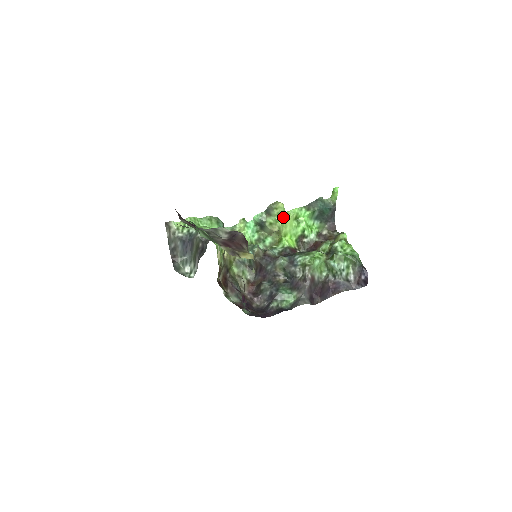
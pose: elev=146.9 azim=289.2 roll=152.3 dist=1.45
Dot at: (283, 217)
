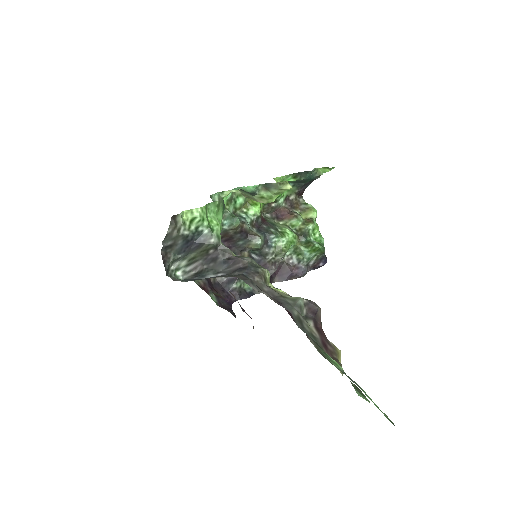
Dot at: (278, 194)
